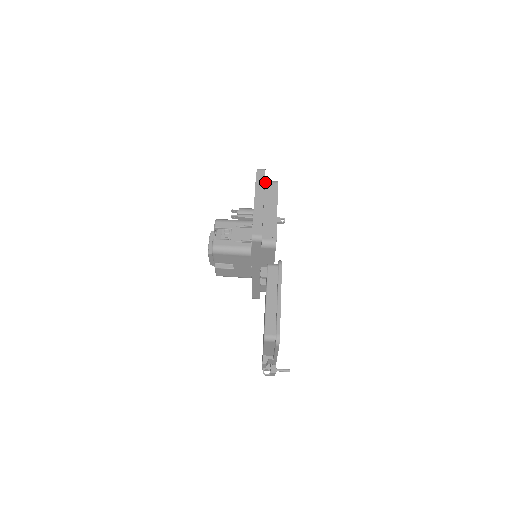
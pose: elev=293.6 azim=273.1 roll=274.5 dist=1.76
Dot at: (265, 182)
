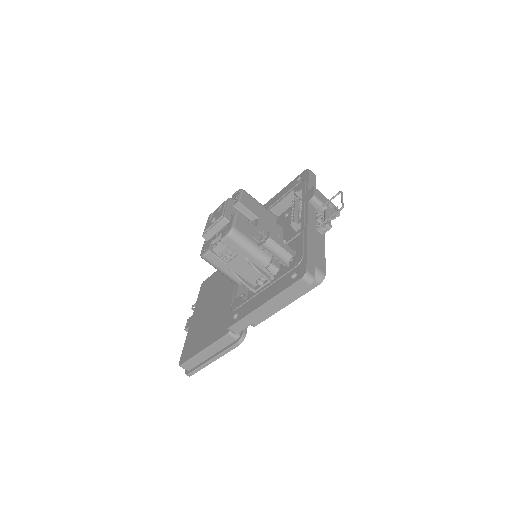
Dot at: occluded
